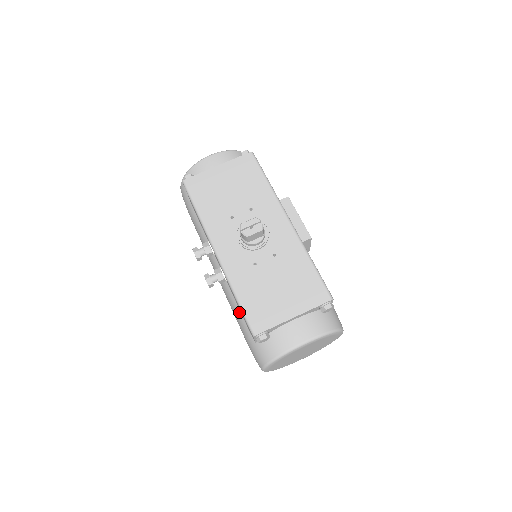
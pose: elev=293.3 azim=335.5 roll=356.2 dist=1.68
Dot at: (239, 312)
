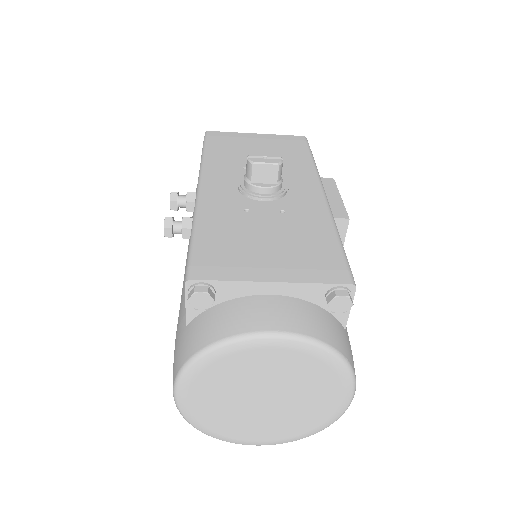
Dot at: occluded
